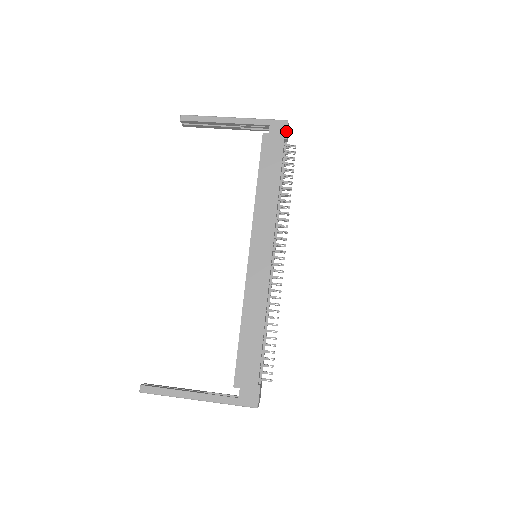
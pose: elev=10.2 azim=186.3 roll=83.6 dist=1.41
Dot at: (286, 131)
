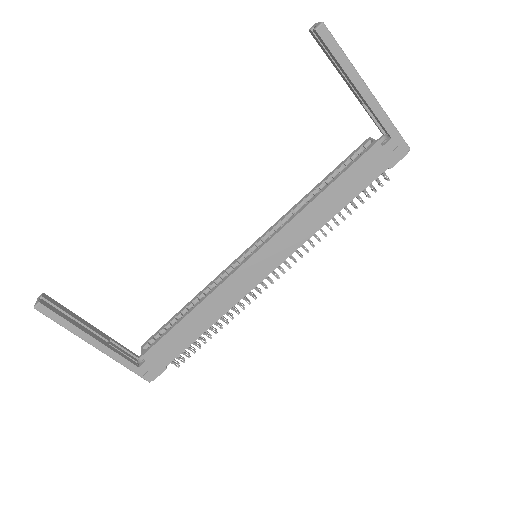
Dot at: (398, 161)
